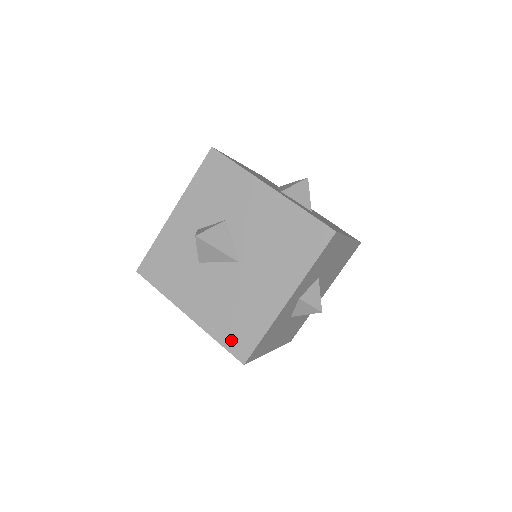
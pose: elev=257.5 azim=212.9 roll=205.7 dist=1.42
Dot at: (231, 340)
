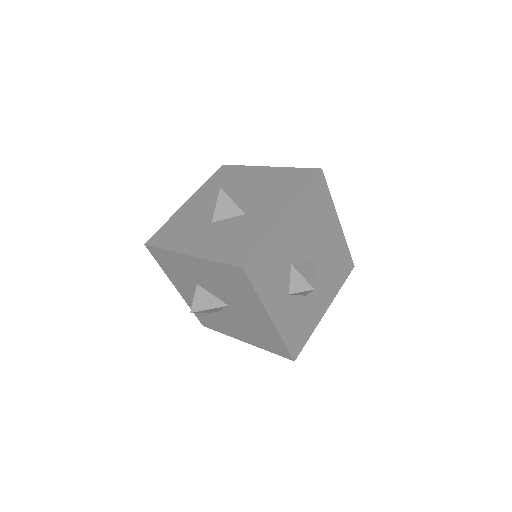
Dot at: (275, 350)
